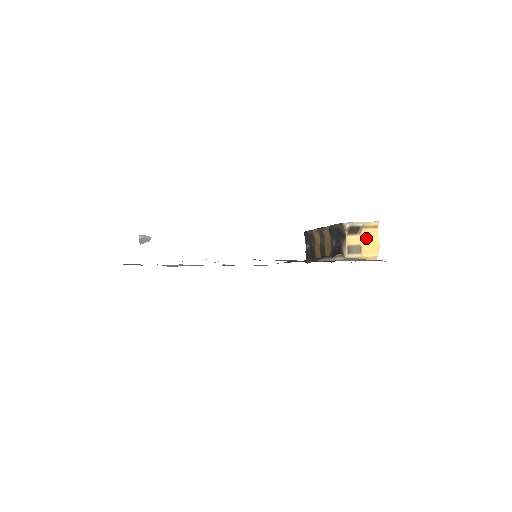
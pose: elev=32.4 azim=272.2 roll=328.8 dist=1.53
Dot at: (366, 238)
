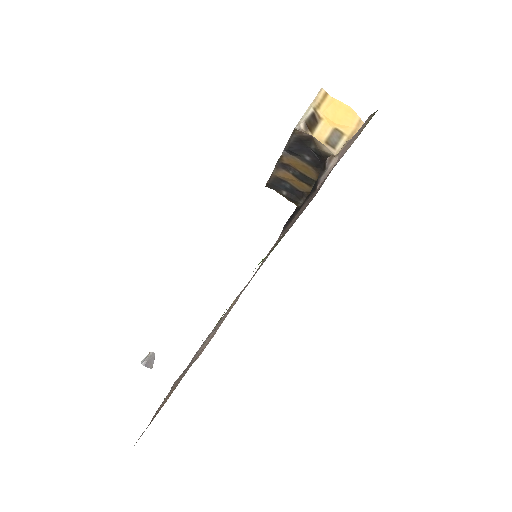
Dot at: (330, 116)
